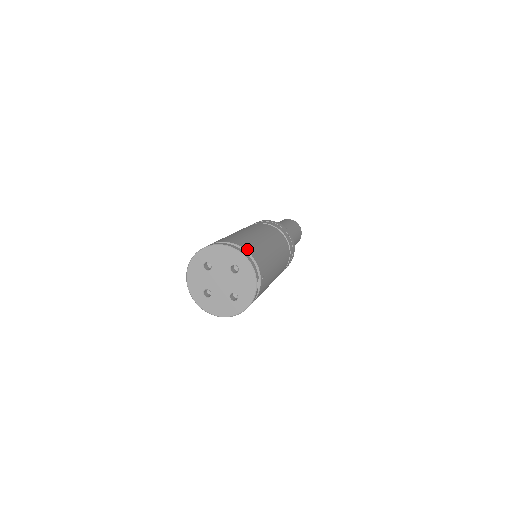
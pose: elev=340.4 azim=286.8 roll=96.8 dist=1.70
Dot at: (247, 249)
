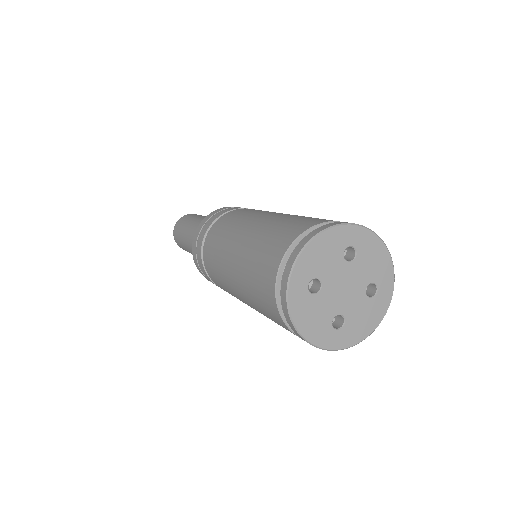
Dot at: (326, 221)
